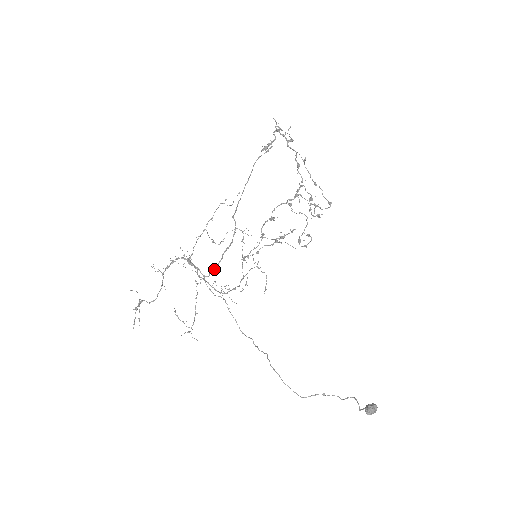
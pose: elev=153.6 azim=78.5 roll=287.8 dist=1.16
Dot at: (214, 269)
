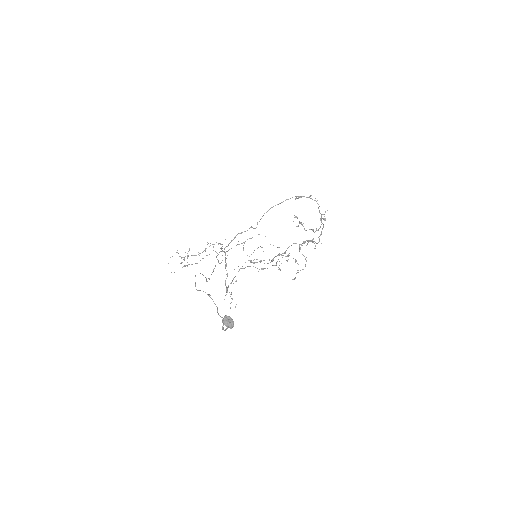
Dot at: occluded
